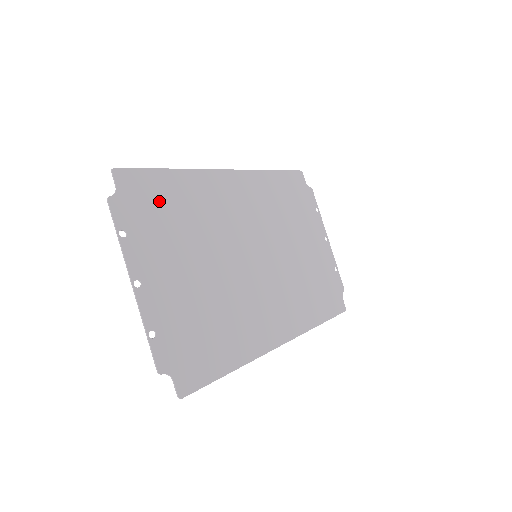
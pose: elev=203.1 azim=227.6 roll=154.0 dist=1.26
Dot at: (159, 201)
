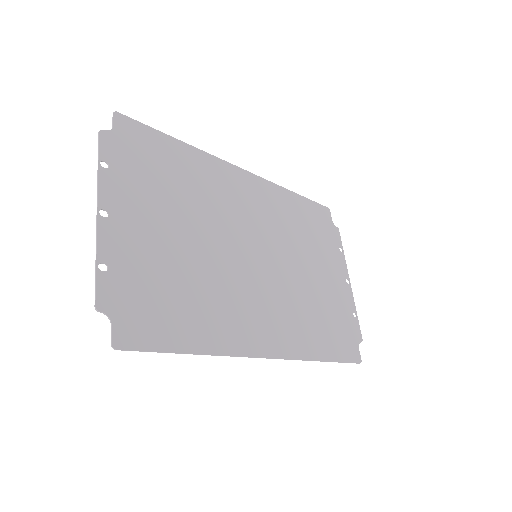
Dot at: (156, 158)
